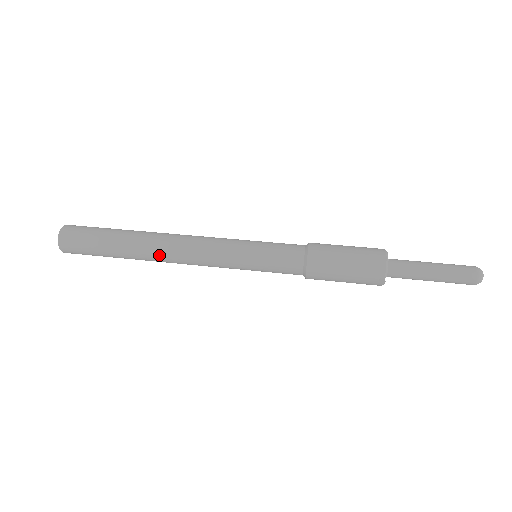
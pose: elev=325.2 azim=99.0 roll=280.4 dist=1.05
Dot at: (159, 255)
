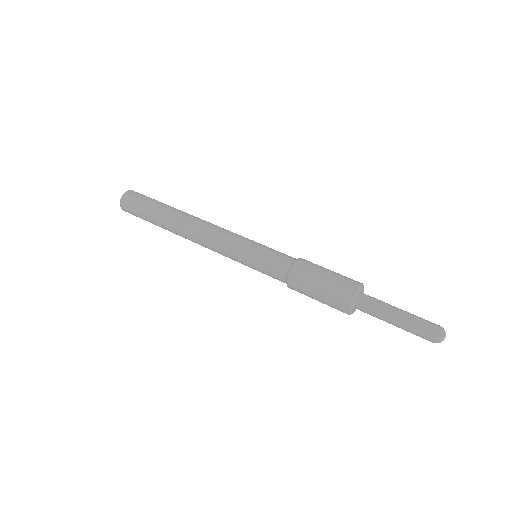
Dot at: (184, 237)
